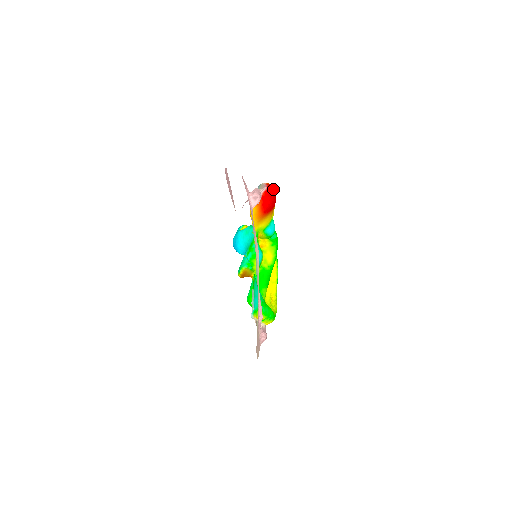
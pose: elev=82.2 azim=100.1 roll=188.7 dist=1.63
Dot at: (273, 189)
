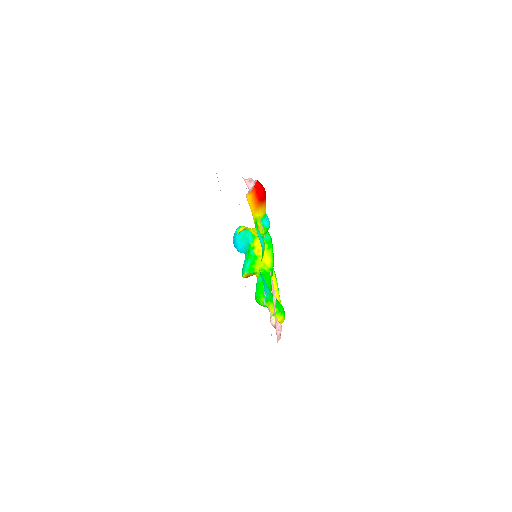
Dot at: occluded
